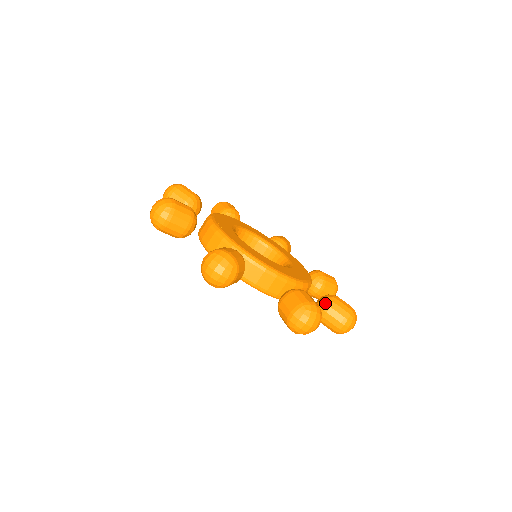
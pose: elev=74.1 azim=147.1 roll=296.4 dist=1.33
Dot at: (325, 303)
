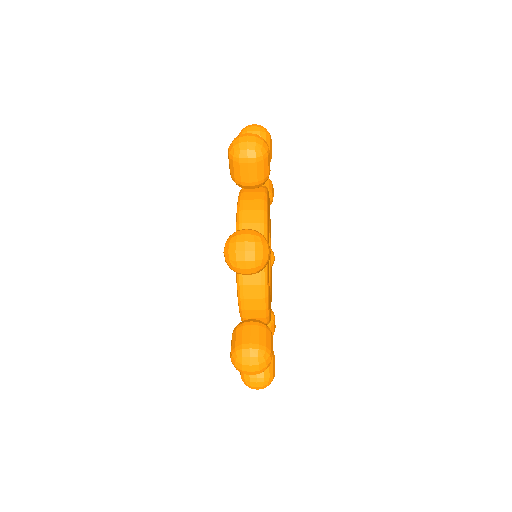
Dot at: occluded
